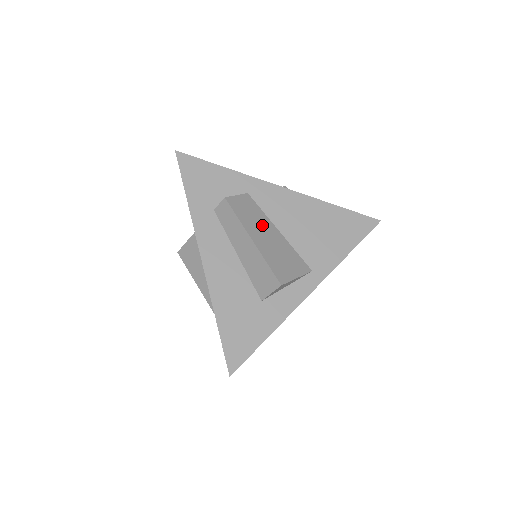
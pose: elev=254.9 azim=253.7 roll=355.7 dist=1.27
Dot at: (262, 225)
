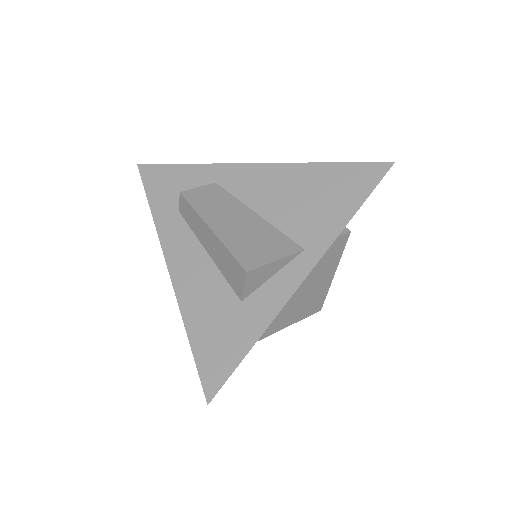
Dot at: (230, 211)
